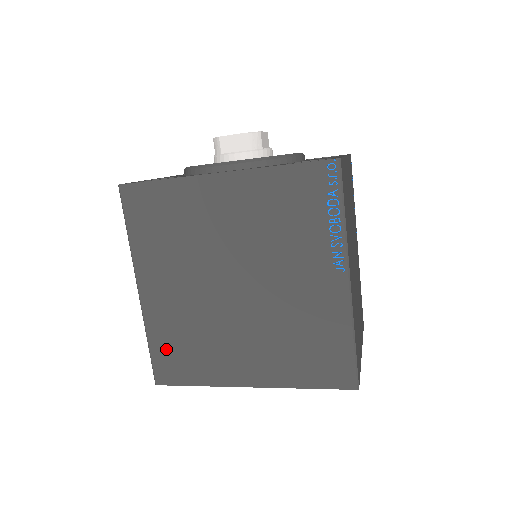
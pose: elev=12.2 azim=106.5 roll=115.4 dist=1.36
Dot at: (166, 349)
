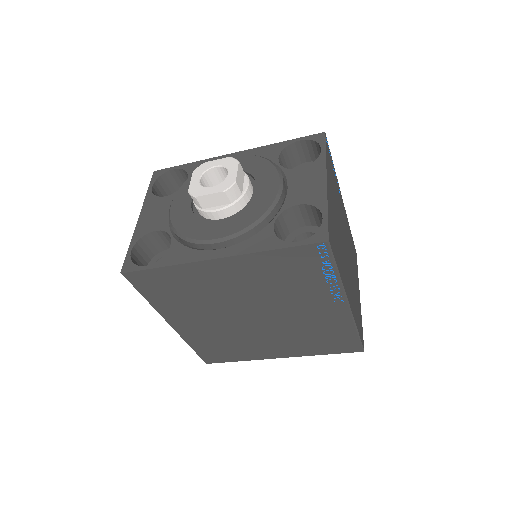
Dot at: (207, 349)
